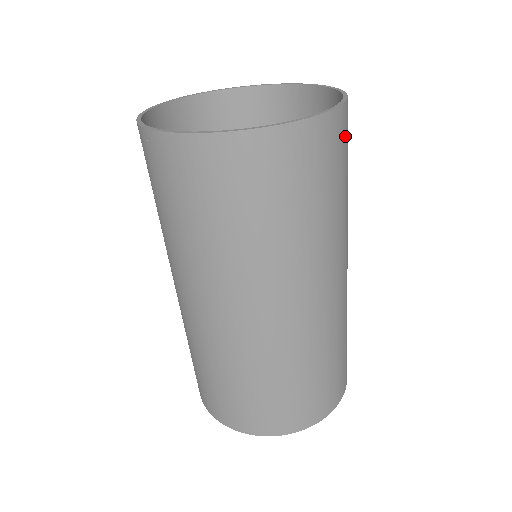
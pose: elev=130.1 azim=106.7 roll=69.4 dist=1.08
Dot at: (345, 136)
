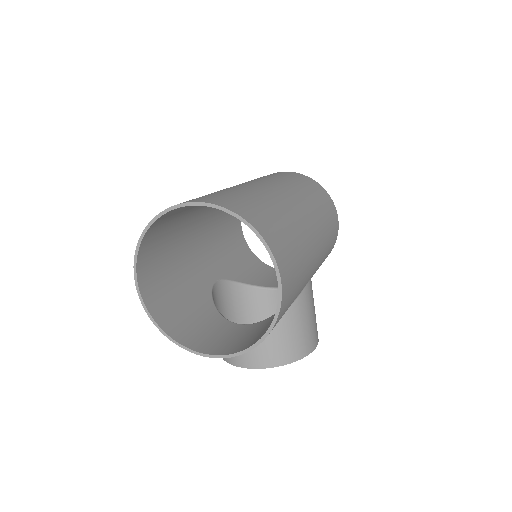
Dot at: (320, 191)
